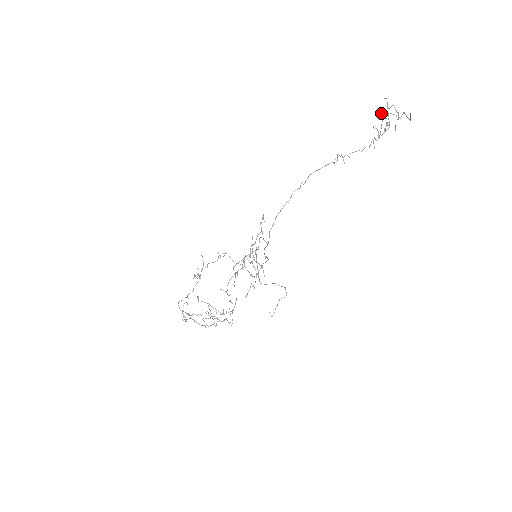
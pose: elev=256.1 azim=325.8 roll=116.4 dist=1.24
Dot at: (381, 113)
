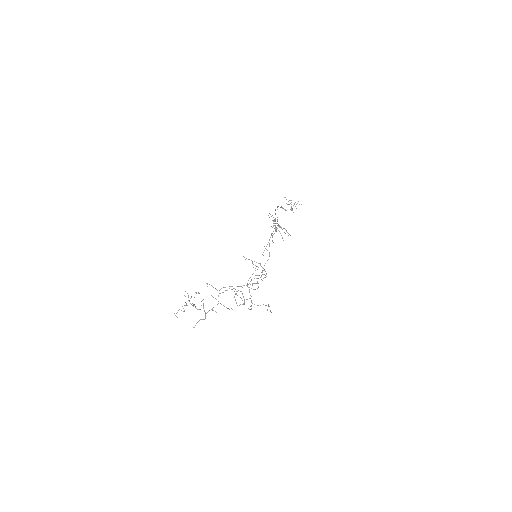
Dot at: (286, 203)
